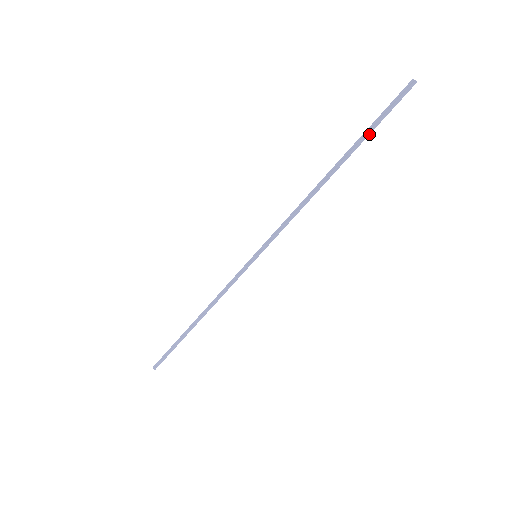
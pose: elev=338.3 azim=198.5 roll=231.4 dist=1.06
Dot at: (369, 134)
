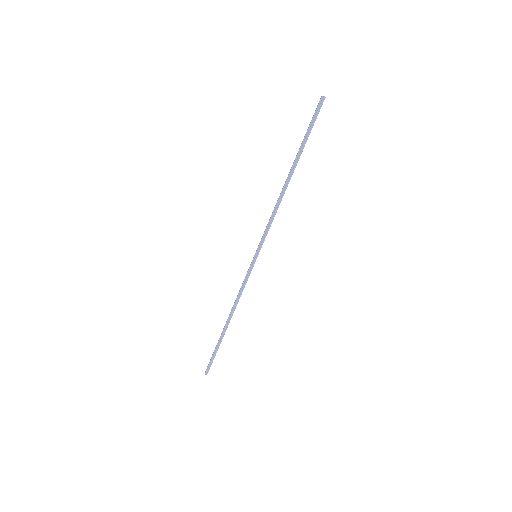
Dot at: occluded
